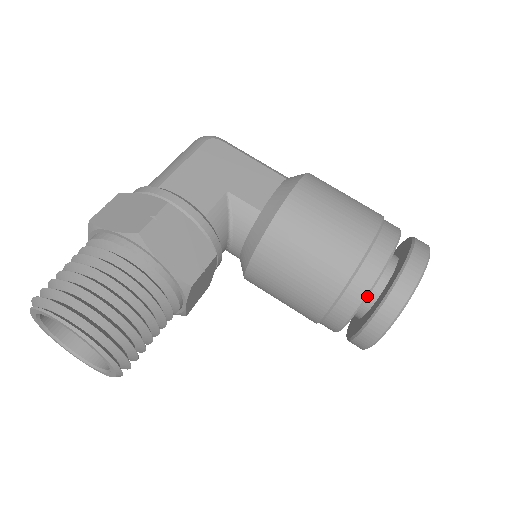
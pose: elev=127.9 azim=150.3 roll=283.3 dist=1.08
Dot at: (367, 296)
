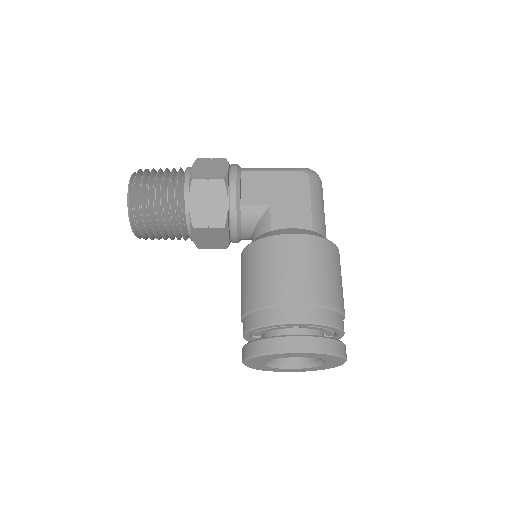
Dot at: (257, 328)
